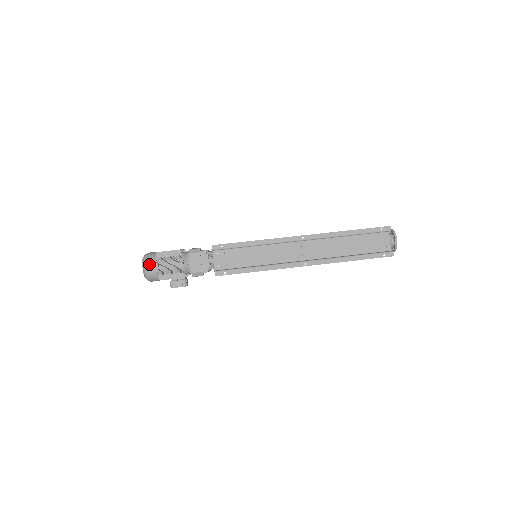
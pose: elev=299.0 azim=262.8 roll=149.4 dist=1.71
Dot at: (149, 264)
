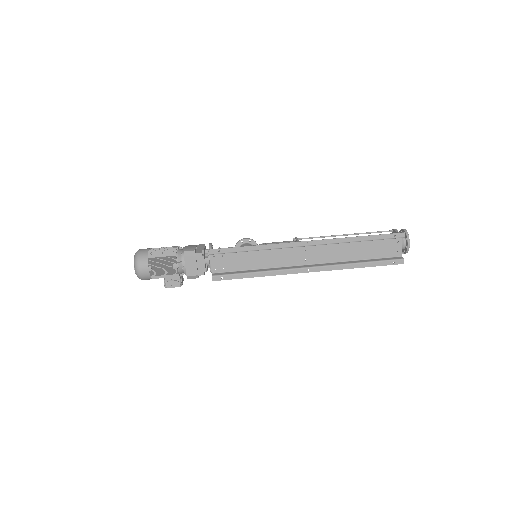
Dot at: (141, 266)
